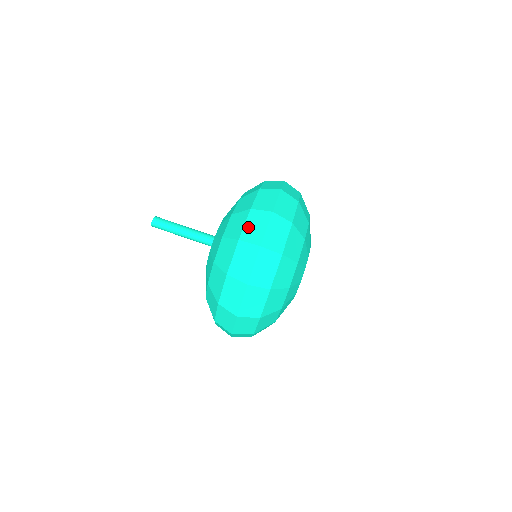
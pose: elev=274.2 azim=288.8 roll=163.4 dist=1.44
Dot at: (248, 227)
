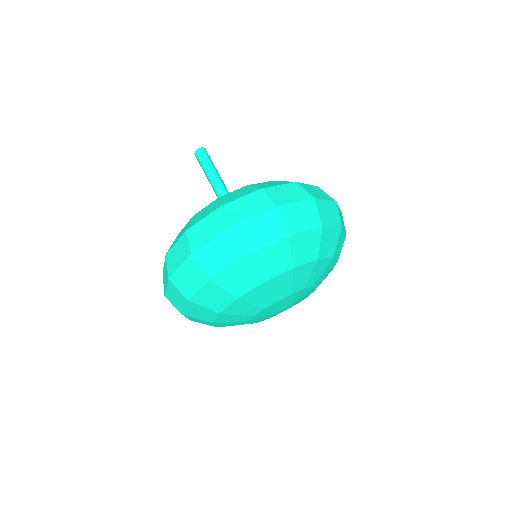
Dot at: (280, 188)
